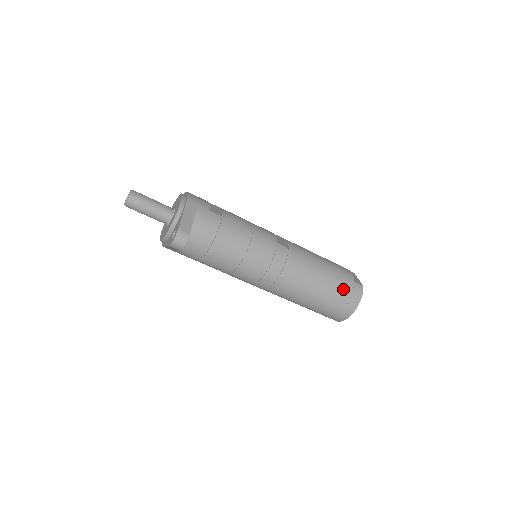
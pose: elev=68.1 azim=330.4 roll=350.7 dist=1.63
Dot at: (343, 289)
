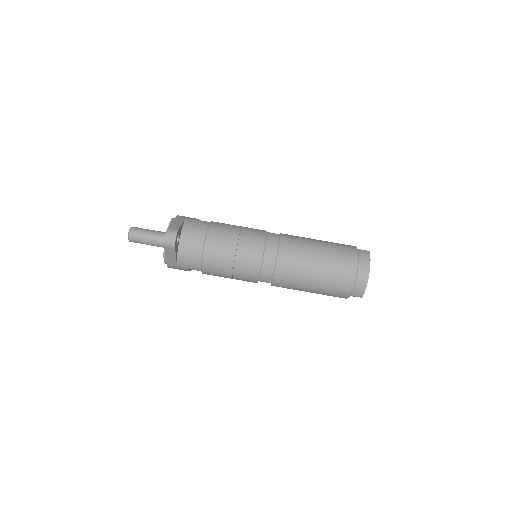
Dot at: (347, 255)
